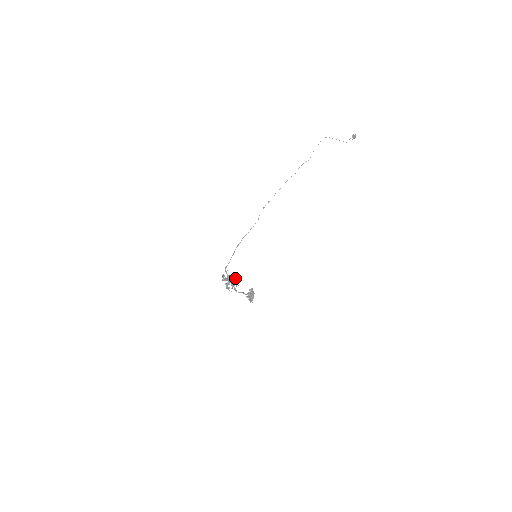
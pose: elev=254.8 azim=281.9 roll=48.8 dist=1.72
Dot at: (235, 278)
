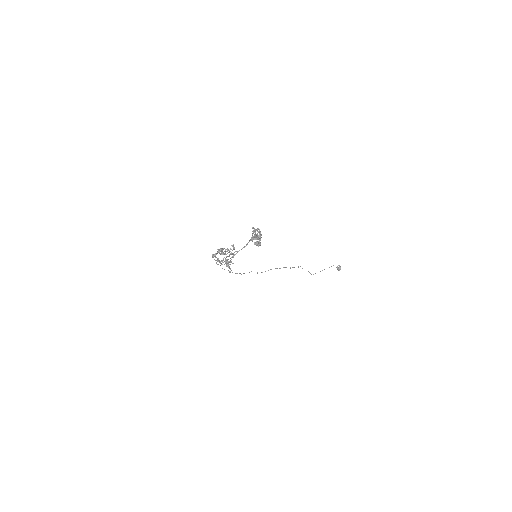
Dot at: occluded
